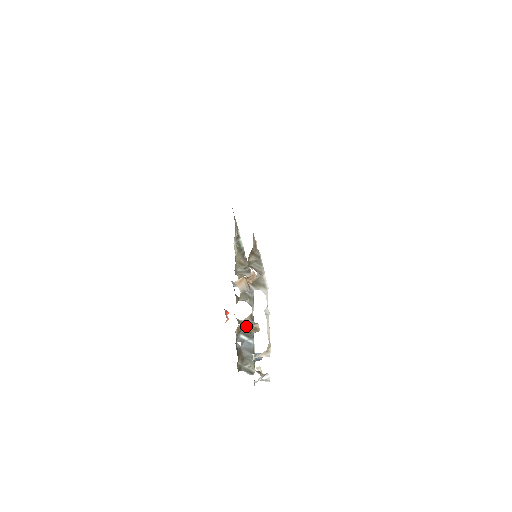
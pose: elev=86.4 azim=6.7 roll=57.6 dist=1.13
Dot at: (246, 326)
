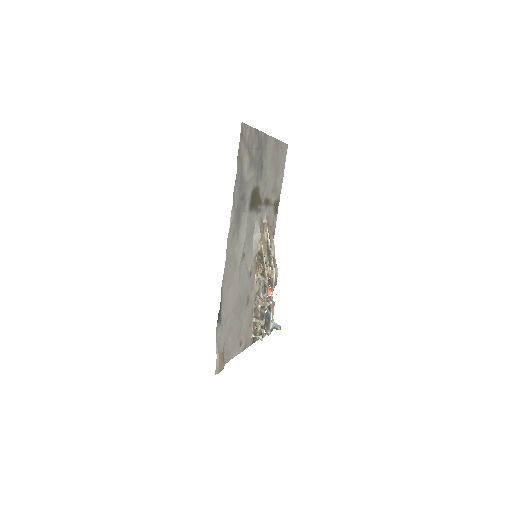
Dot at: (257, 299)
